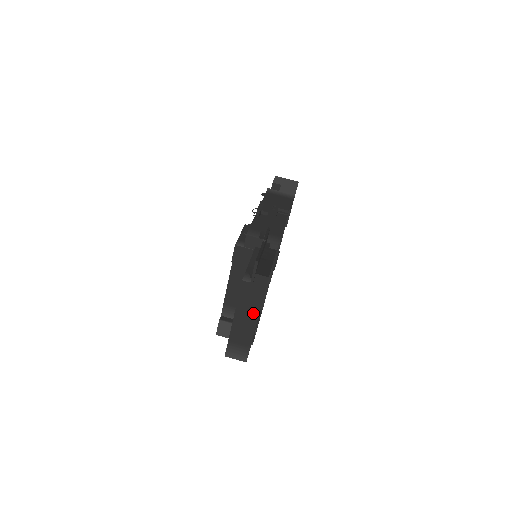
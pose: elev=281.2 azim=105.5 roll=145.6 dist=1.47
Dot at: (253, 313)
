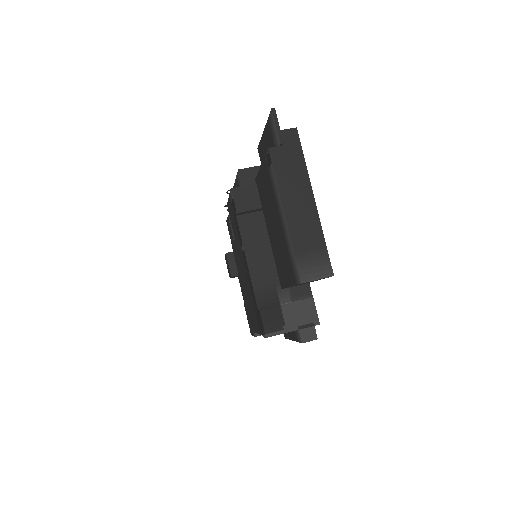
Dot at: (304, 189)
